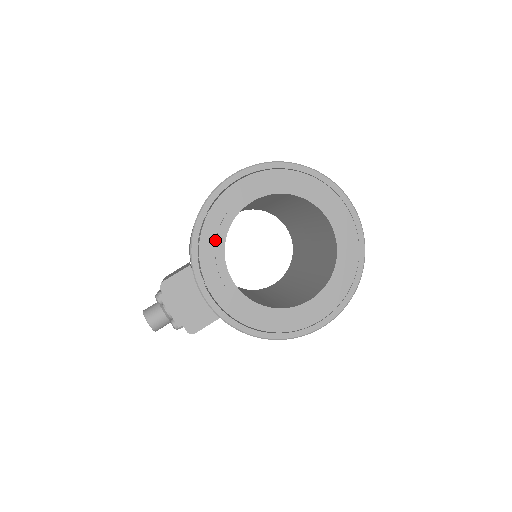
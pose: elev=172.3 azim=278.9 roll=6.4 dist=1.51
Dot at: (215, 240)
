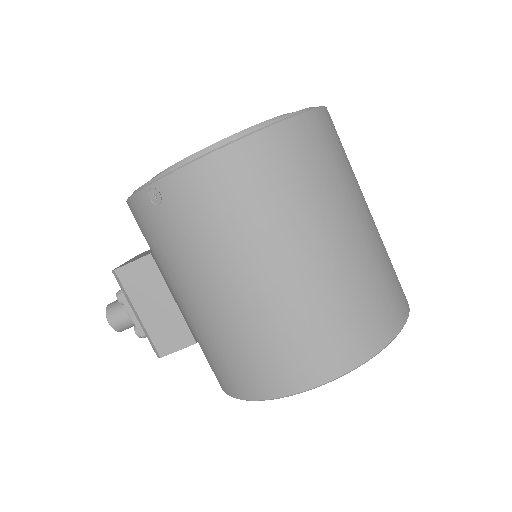
Dot at: occluded
